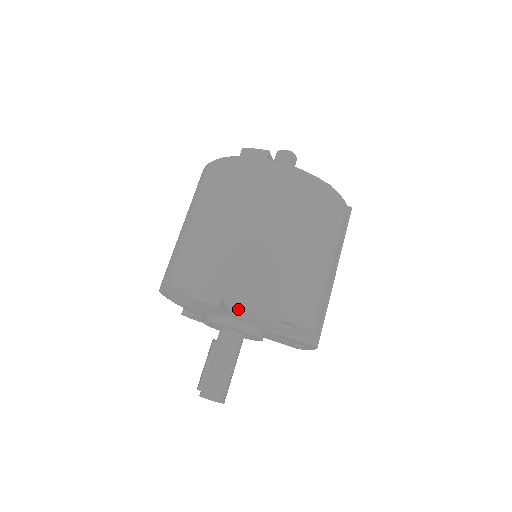
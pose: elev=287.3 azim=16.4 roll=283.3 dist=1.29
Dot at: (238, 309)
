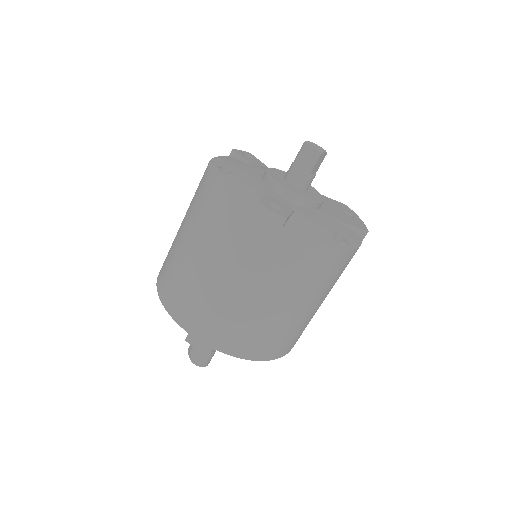
Dot at: occluded
